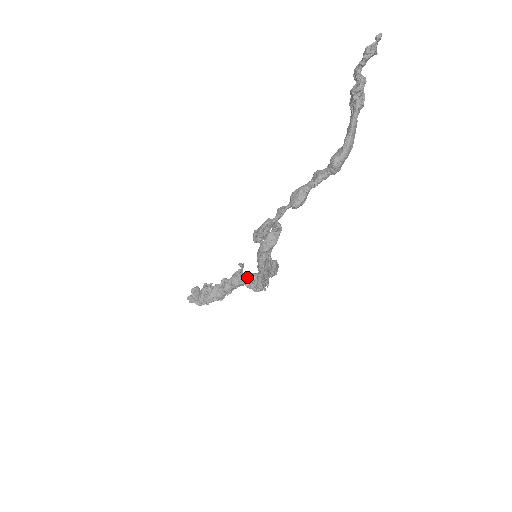
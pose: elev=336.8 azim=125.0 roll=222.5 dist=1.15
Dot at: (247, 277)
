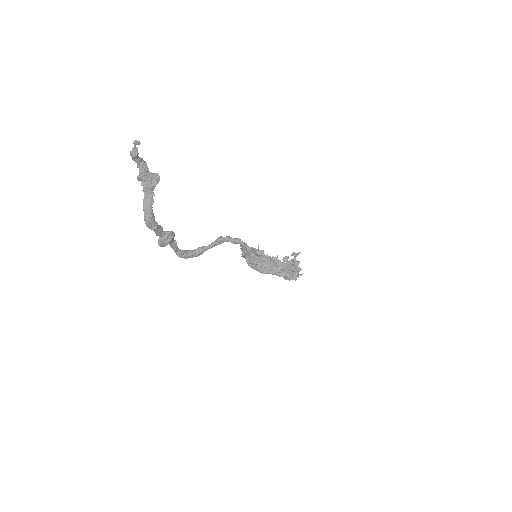
Dot at: occluded
